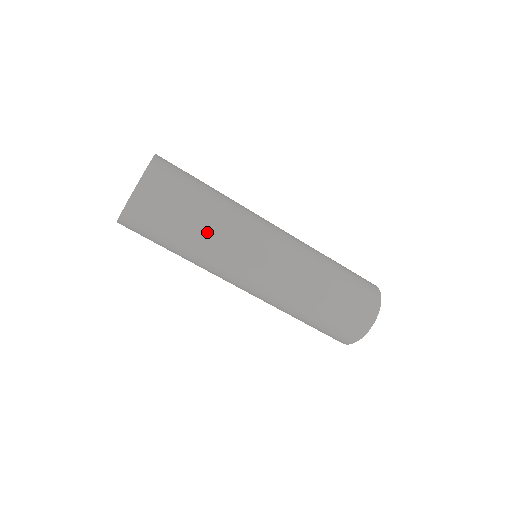
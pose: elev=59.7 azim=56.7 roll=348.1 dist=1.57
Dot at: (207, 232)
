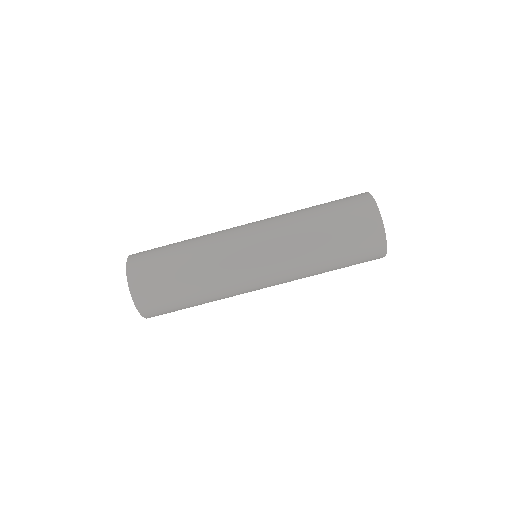
Dot at: (192, 243)
